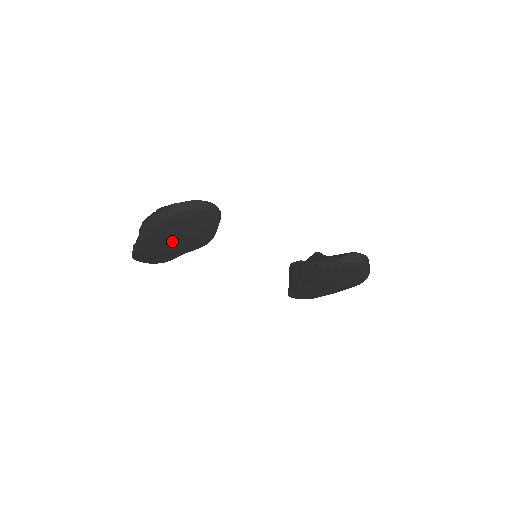
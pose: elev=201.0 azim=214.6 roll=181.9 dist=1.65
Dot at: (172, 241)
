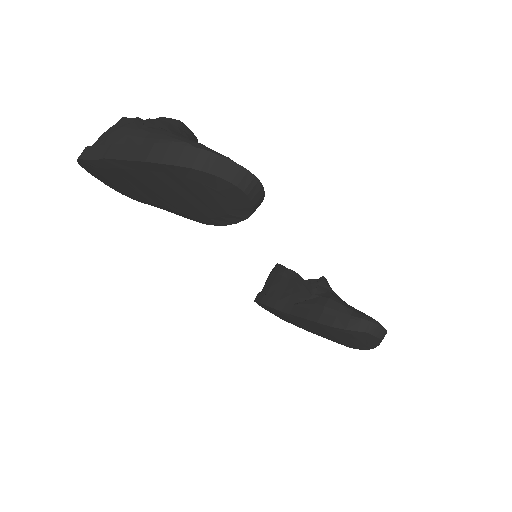
Dot at: (156, 190)
